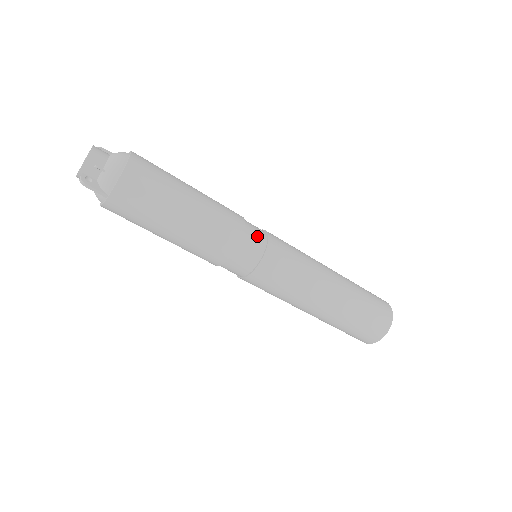
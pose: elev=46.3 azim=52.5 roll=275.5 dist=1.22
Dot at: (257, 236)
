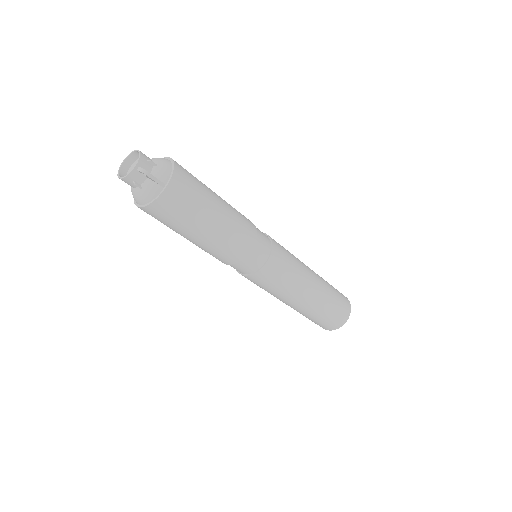
Dot at: occluded
